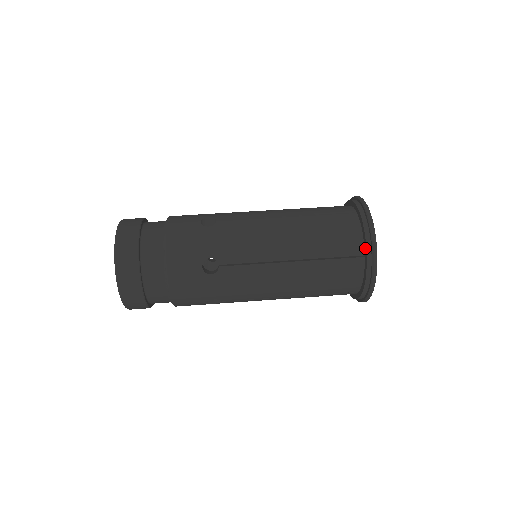
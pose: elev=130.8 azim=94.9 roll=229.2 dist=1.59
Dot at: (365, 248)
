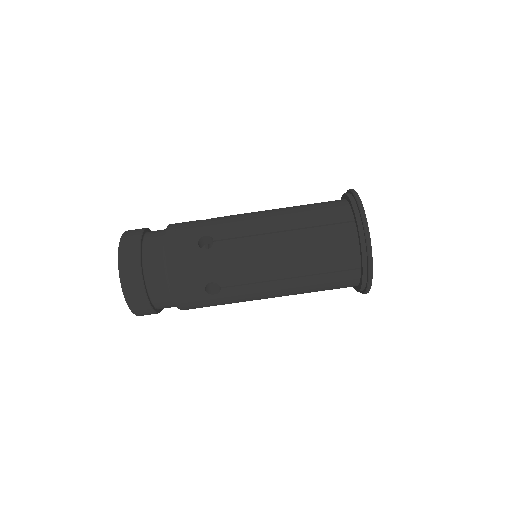
Dot at: (361, 263)
